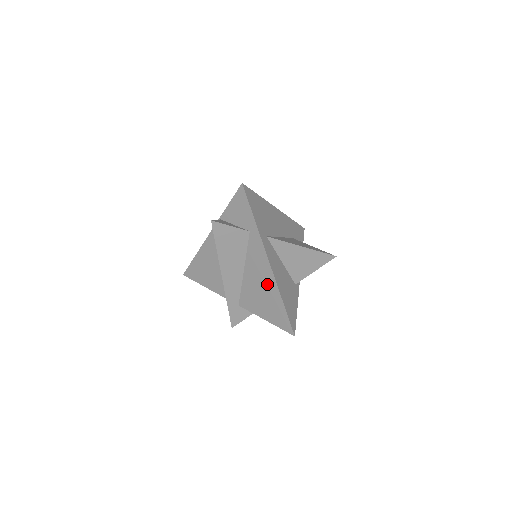
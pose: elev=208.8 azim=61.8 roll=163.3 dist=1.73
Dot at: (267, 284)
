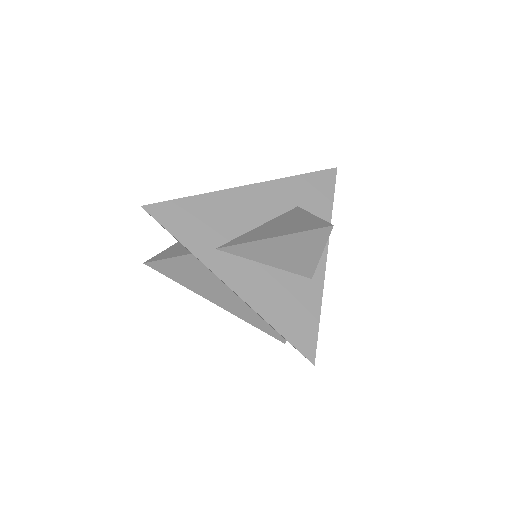
Dot at: occluded
